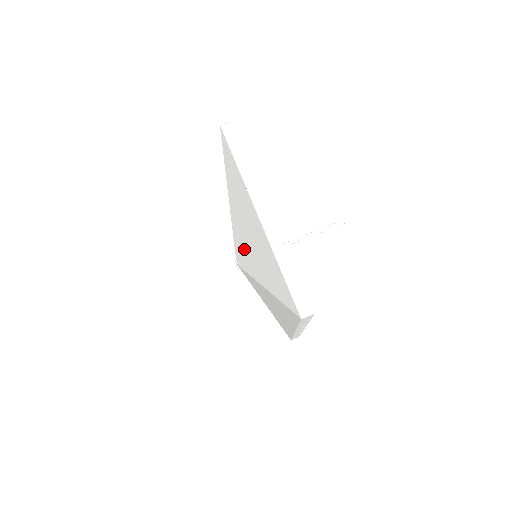
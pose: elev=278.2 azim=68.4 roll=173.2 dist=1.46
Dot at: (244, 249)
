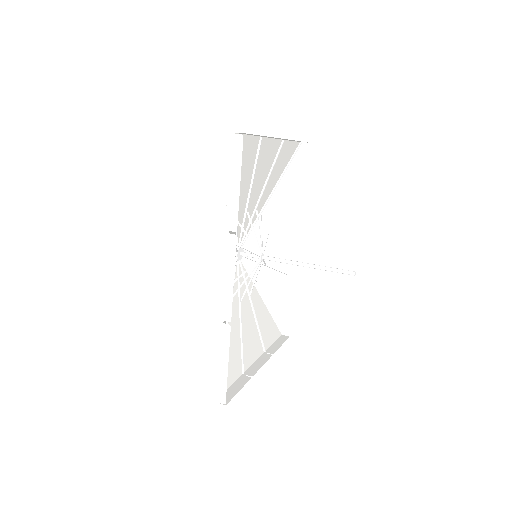
Dot at: (249, 209)
